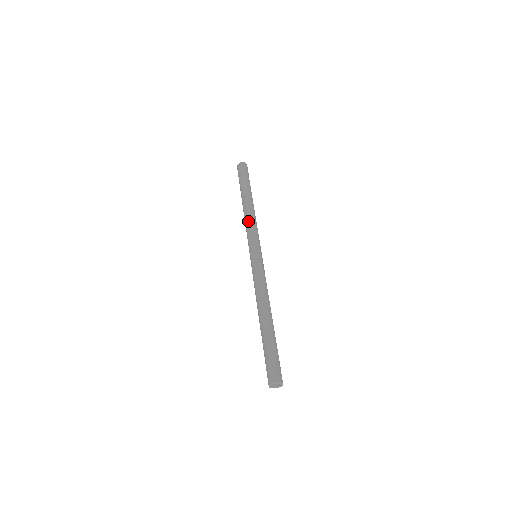
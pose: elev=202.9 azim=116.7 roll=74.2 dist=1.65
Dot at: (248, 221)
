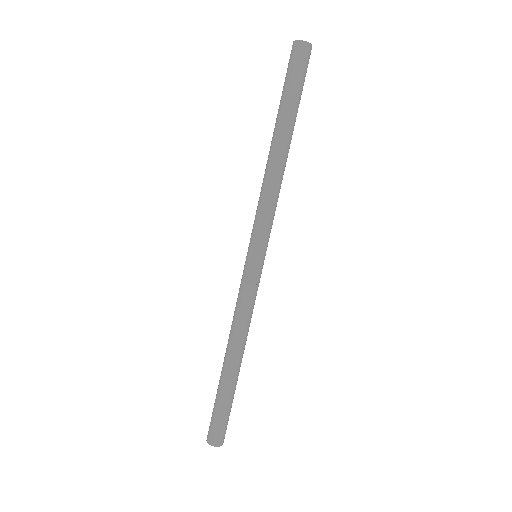
Dot at: (274, 193)
